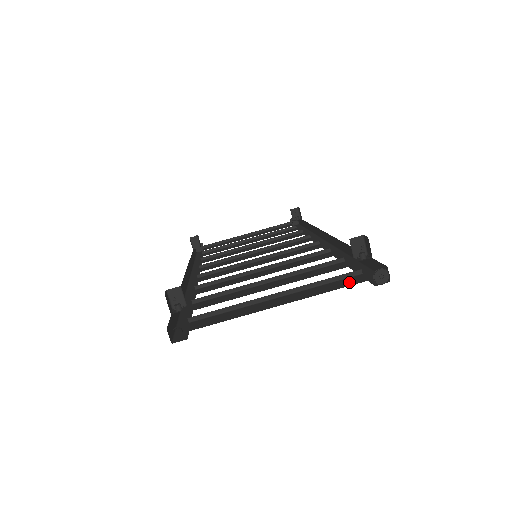
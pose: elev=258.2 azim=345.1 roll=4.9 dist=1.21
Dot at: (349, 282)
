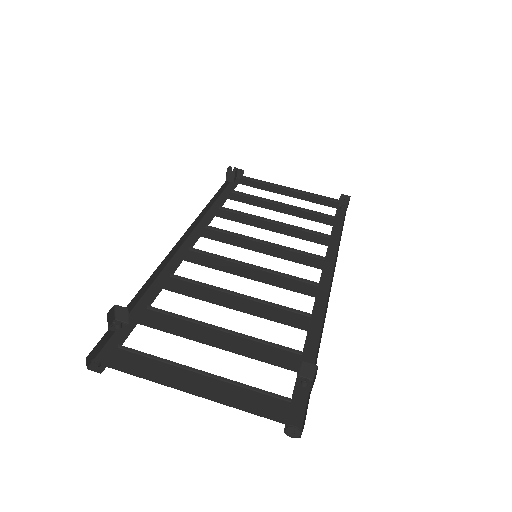
Dot at: (268, 408)
